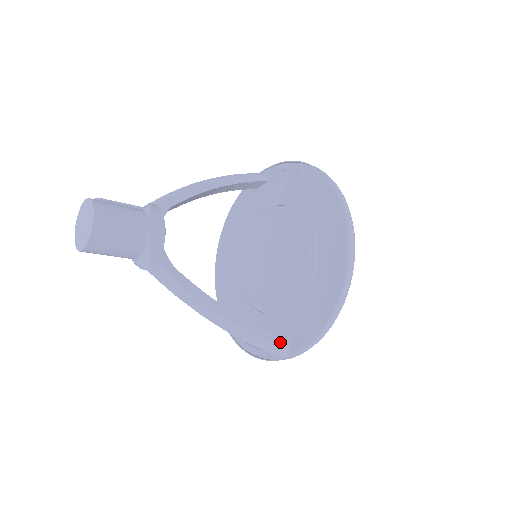
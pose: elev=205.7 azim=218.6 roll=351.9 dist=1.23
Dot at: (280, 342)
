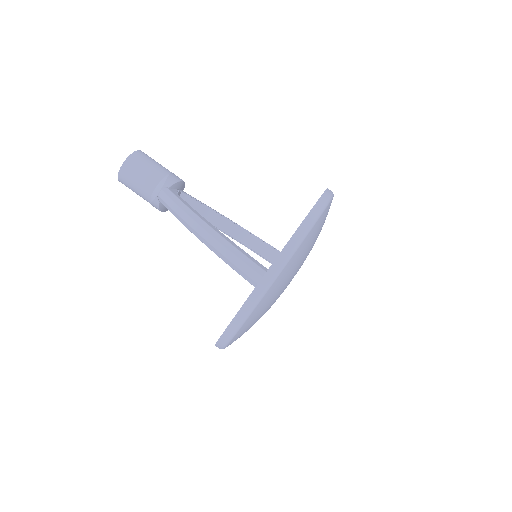
Dot at: (258, 263)
